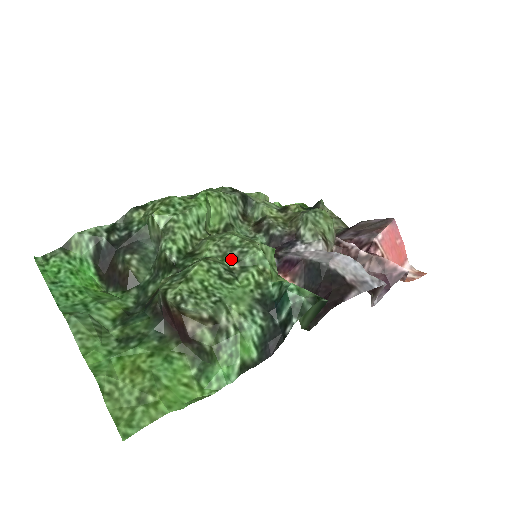
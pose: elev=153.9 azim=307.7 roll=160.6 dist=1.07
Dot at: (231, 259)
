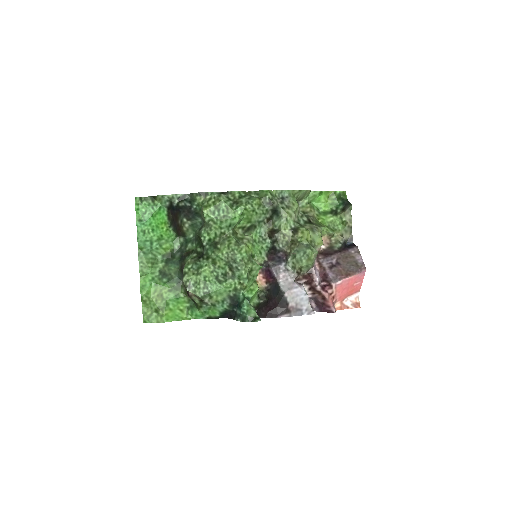
Dot at: (230, 267)
